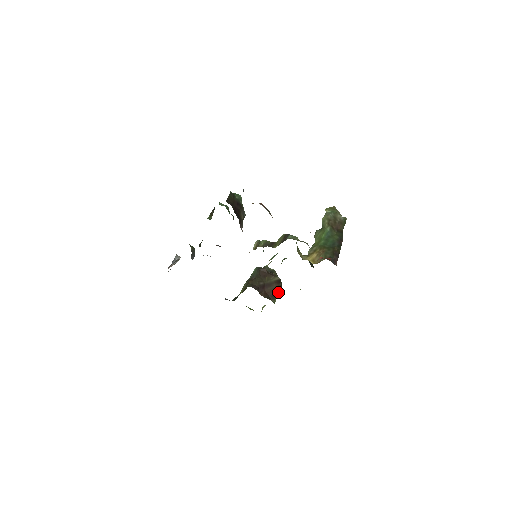
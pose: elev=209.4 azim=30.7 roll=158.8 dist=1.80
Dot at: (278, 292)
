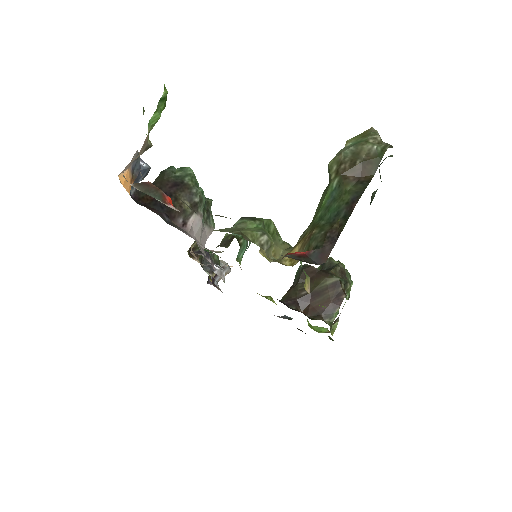
Dot at: (337, 303)
